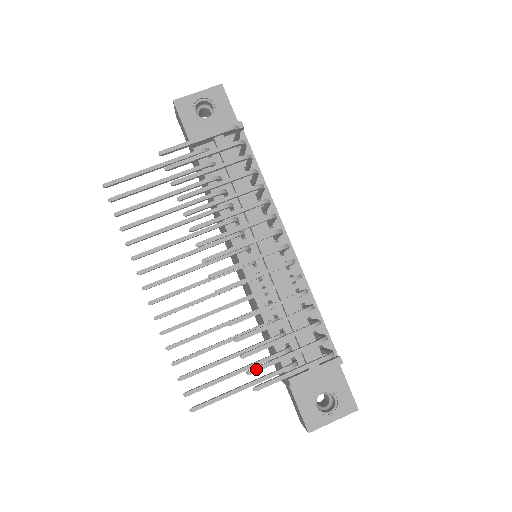
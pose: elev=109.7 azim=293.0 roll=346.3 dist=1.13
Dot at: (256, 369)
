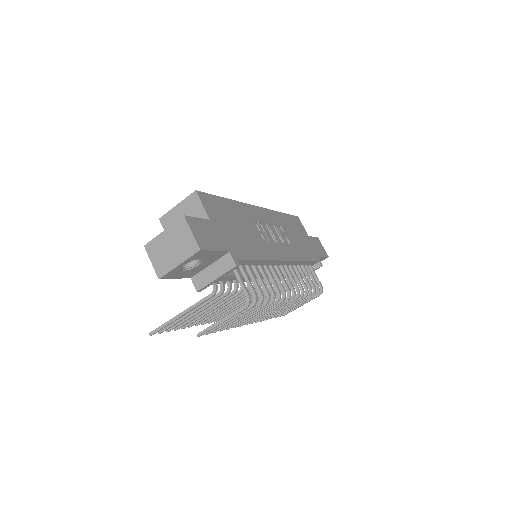
Dot at: occluded
